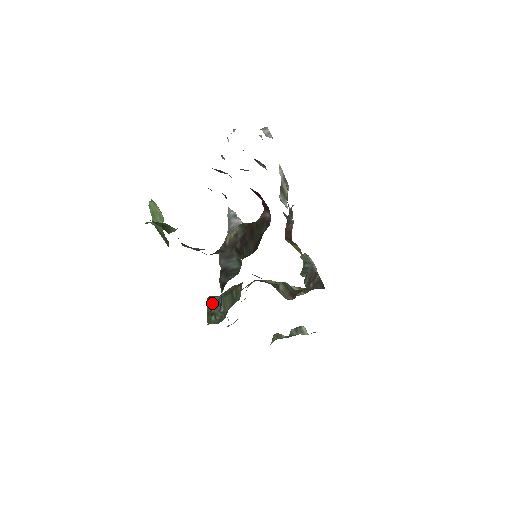
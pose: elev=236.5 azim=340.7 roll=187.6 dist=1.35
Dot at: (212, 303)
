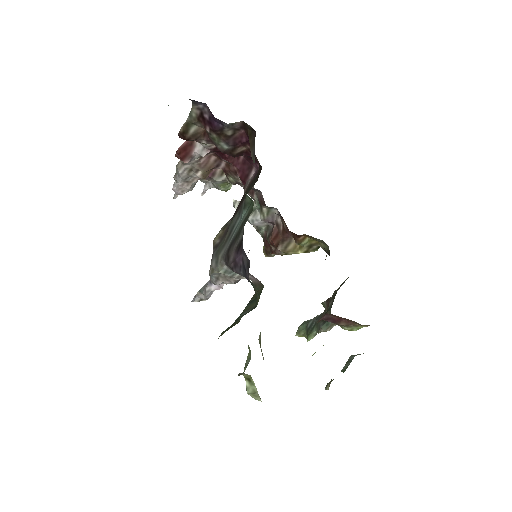
Dot at: (229, 327)
